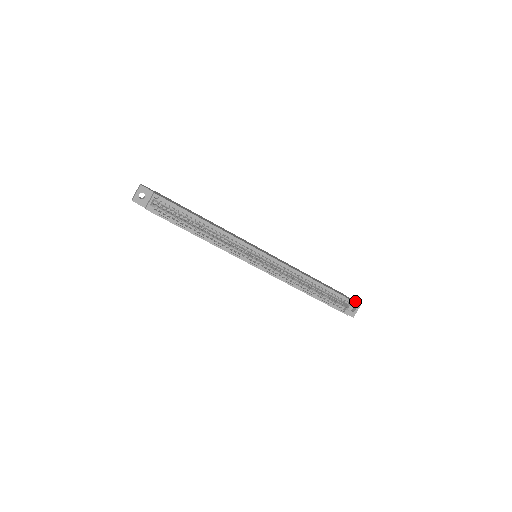
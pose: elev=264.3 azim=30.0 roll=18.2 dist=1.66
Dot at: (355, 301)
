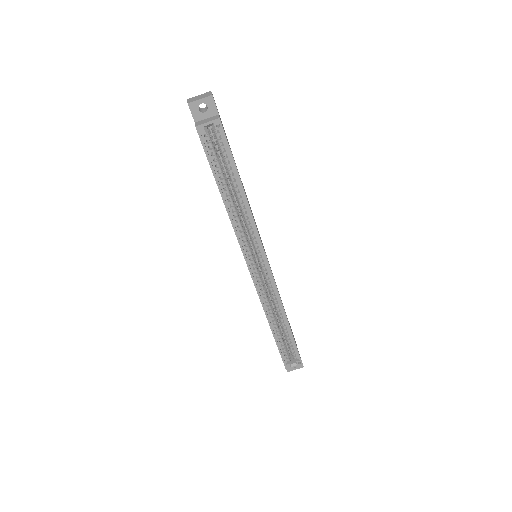
Dot at: occluded
